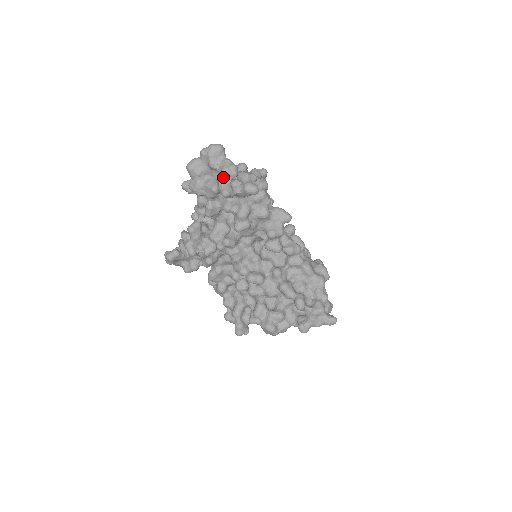
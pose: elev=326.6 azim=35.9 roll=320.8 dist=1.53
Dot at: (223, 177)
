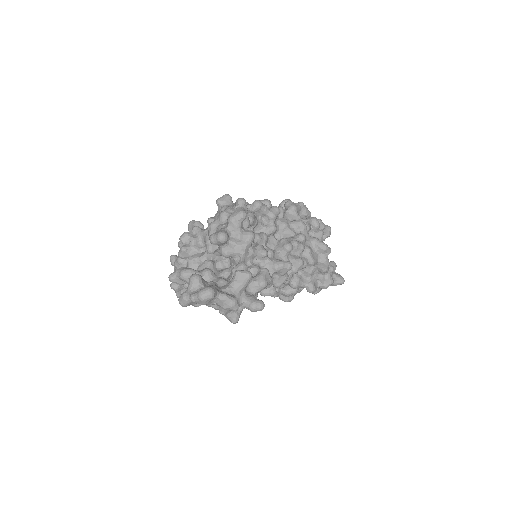
Dot at: (226, 313)
